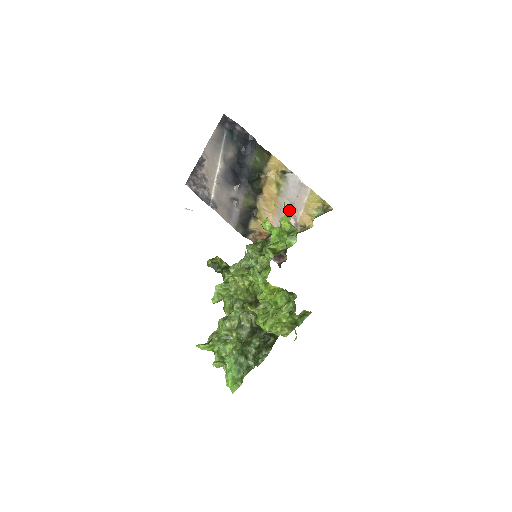
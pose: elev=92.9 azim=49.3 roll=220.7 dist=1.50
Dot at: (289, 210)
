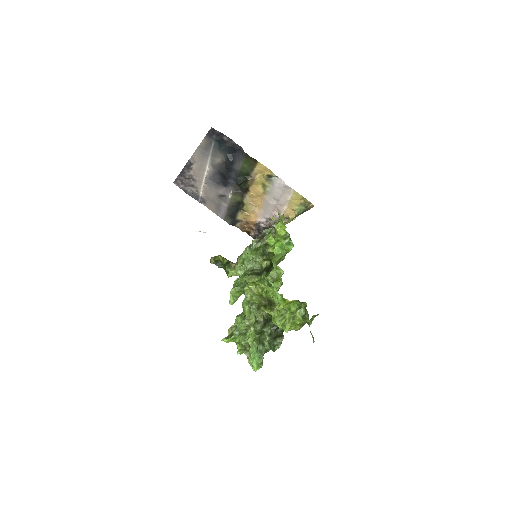
Dot at: (274, 205)
